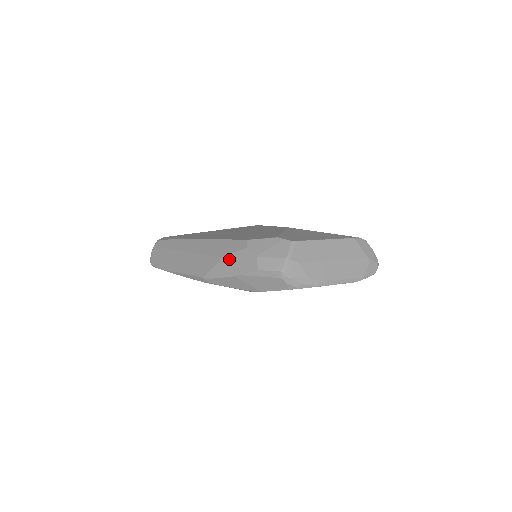
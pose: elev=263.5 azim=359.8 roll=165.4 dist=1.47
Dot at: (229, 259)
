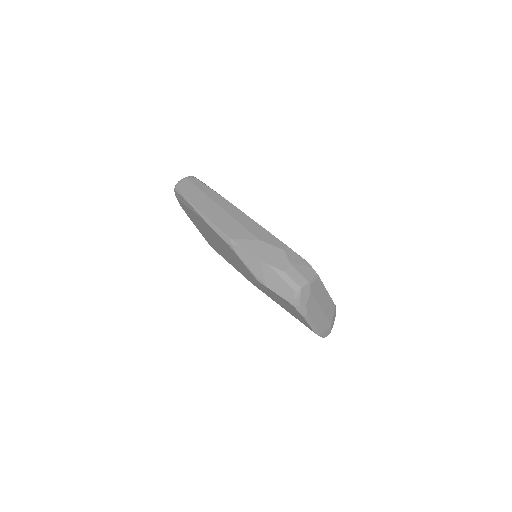
Dot at: (264, 245)
